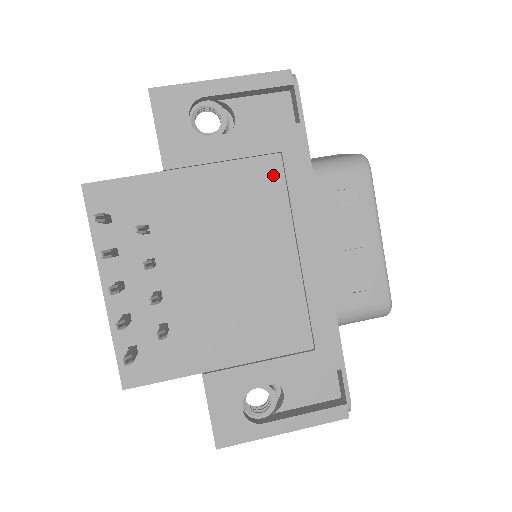
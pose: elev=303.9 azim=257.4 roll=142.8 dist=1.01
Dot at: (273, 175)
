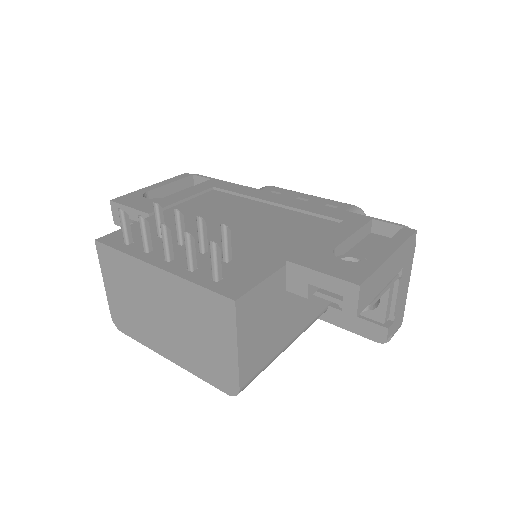
Dot at: (219, 195)
